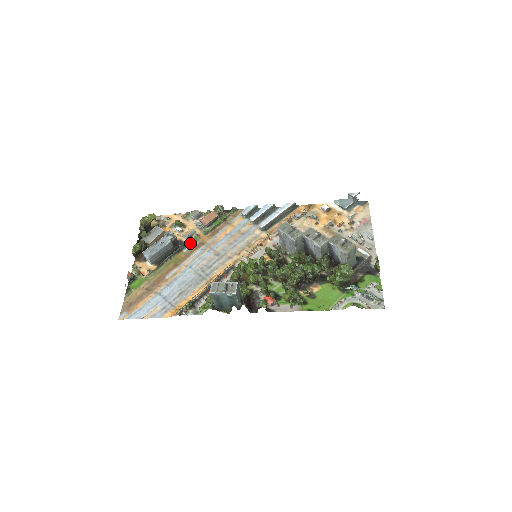
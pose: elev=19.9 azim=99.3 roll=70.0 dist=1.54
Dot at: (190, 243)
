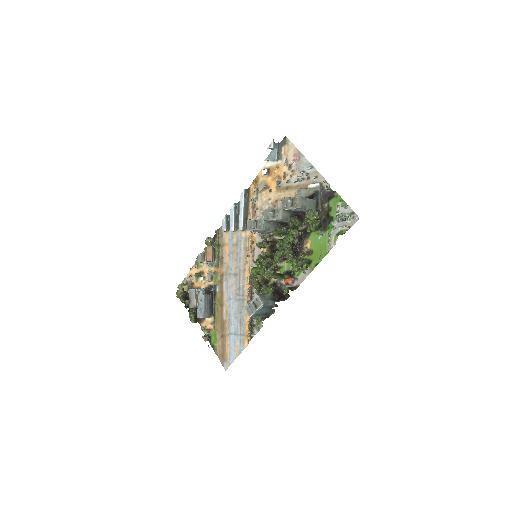
Dot at: (215, 282)
